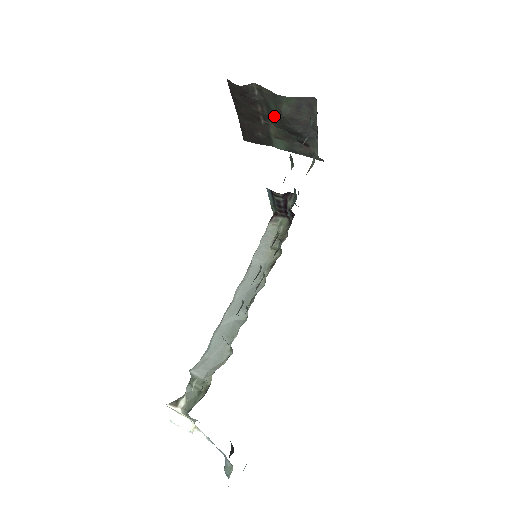
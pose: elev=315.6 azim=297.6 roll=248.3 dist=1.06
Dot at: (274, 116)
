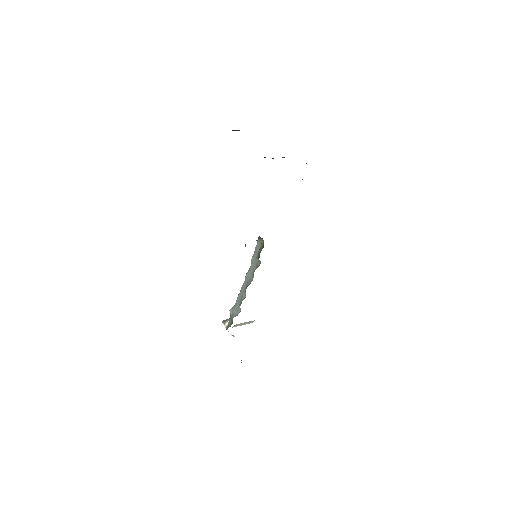
Dot at: occluded
